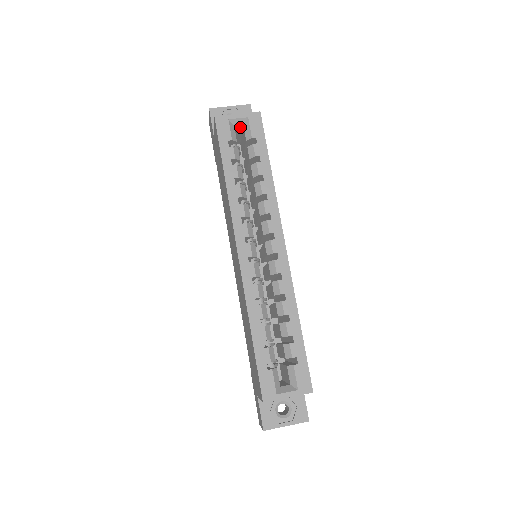
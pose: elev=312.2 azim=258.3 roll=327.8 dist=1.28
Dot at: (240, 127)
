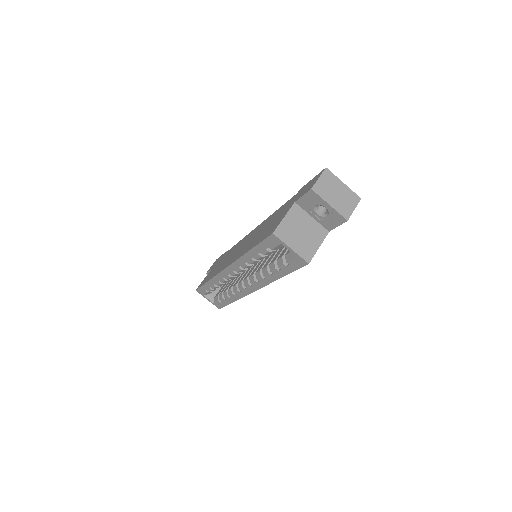
Dot at: occluded
